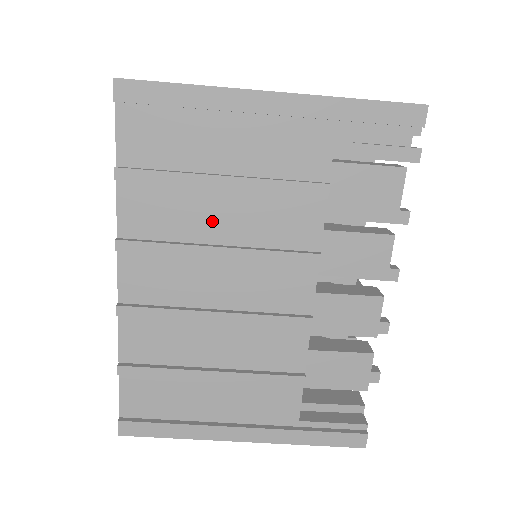
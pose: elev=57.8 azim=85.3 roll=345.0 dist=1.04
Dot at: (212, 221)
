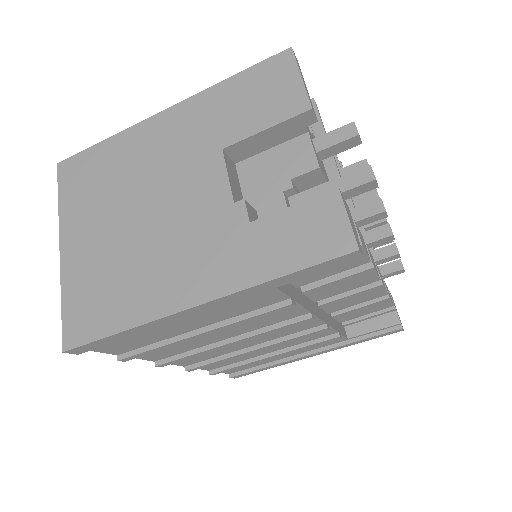
Dot at: (212, 337)
